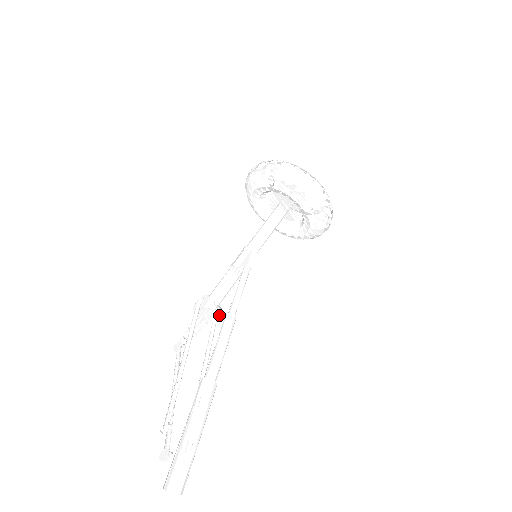
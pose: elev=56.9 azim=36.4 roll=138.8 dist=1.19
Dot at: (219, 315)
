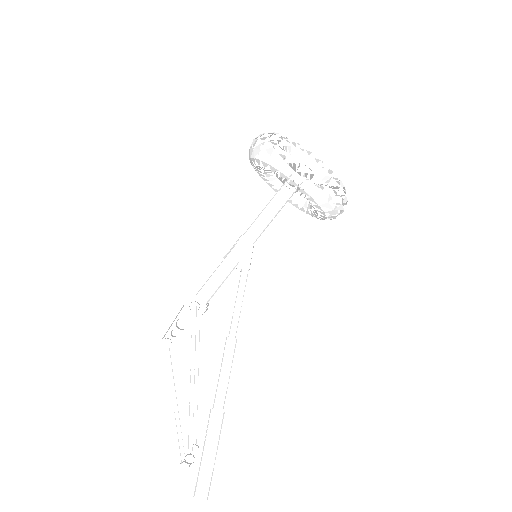
Dot at: occluded
